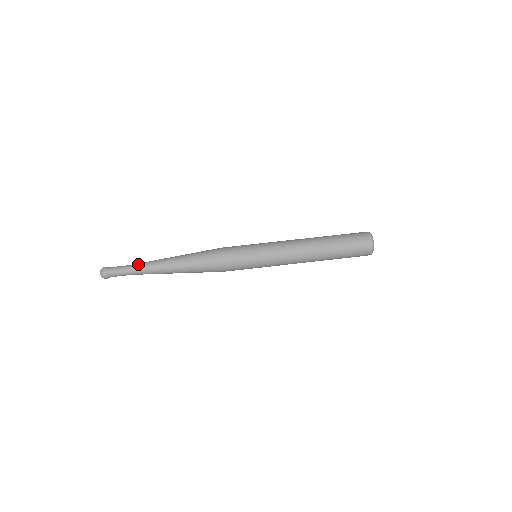
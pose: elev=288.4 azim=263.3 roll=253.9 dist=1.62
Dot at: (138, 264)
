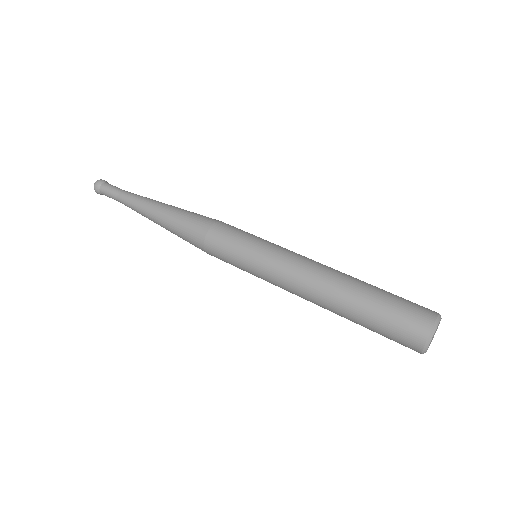
Dot at: (130, 193)
